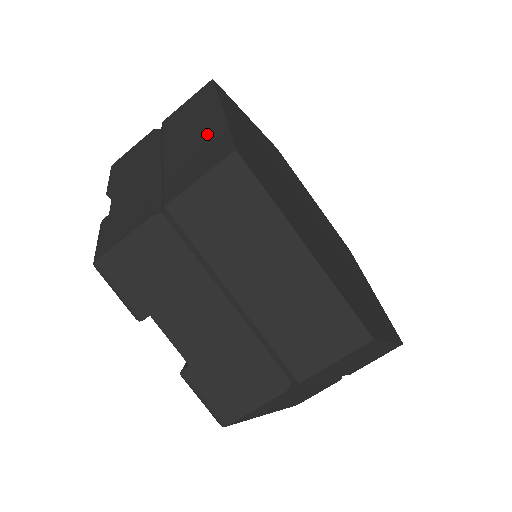
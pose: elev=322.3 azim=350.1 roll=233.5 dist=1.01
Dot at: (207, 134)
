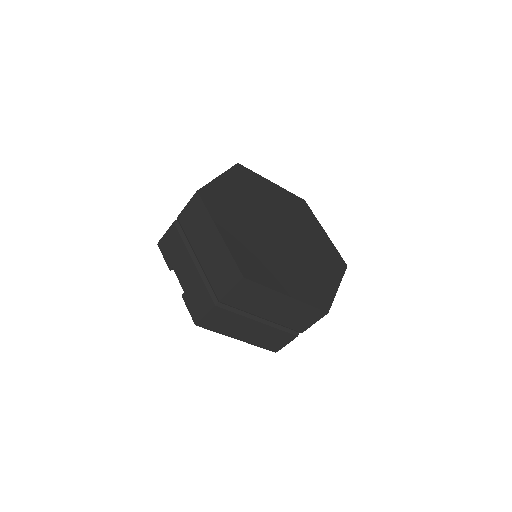
Dot at: occluded
